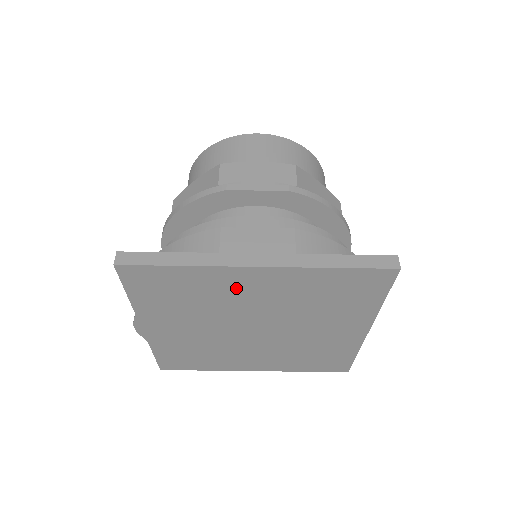
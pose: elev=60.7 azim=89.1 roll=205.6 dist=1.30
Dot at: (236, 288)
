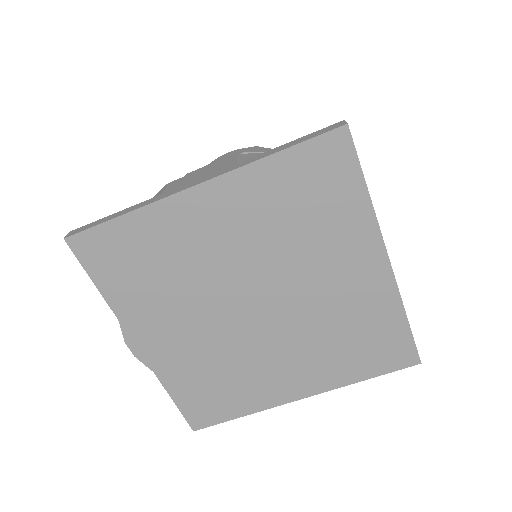
Dot at: (195, 232)
